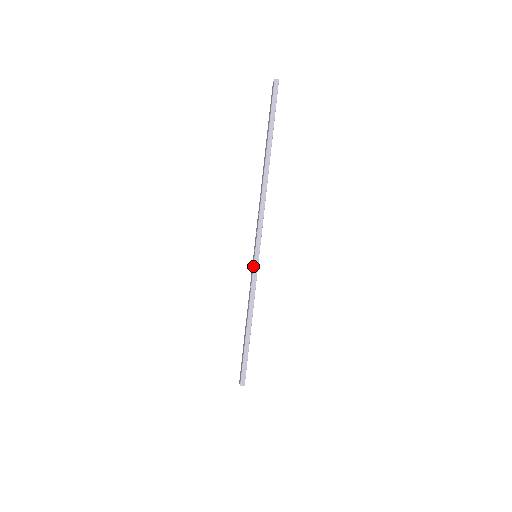
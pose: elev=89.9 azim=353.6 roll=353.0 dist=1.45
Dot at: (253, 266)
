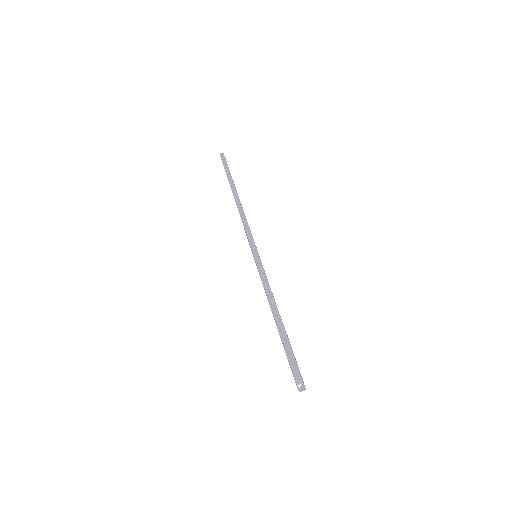
Dot at: occluded
